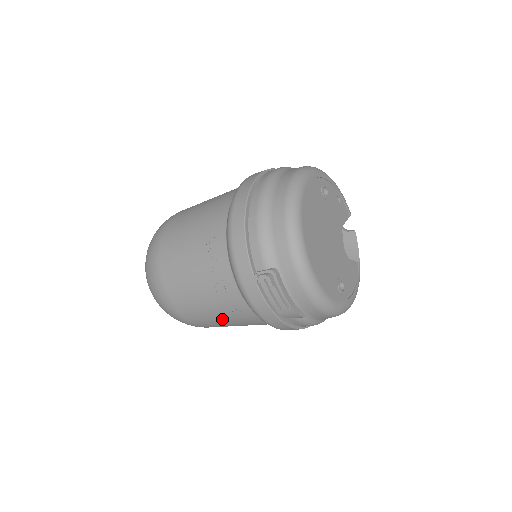
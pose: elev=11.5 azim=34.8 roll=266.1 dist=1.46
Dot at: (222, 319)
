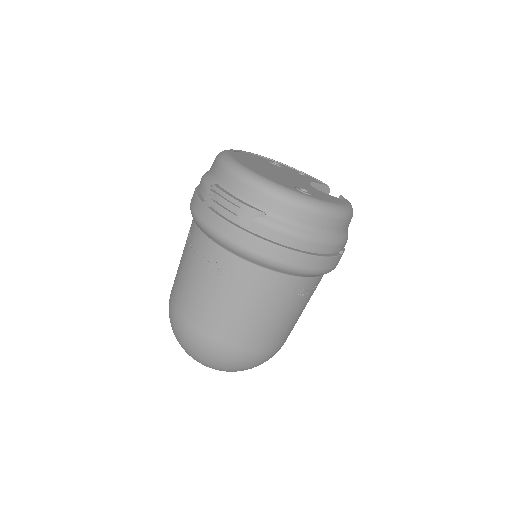
Dot at: (222, 299)
